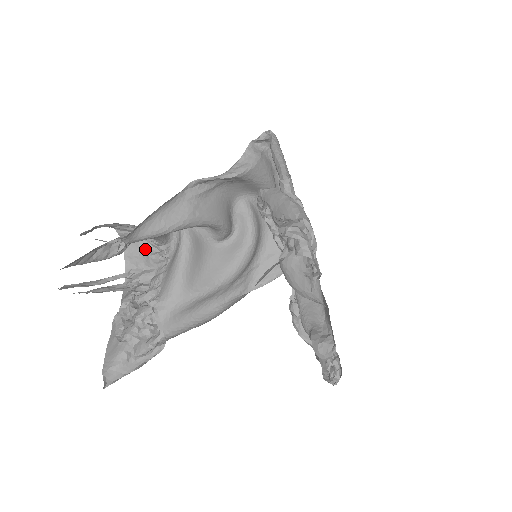
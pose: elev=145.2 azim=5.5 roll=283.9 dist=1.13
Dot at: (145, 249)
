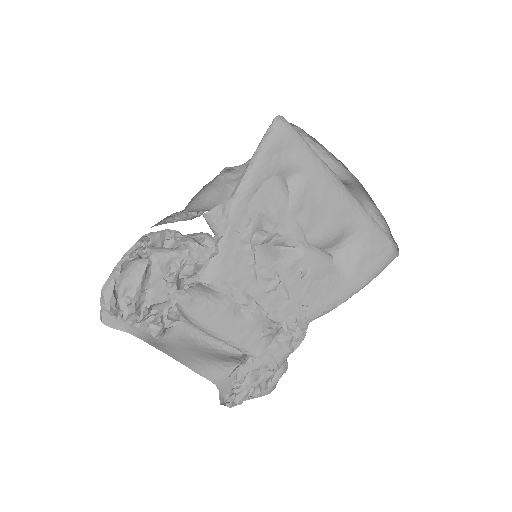
Dot at: occluded
